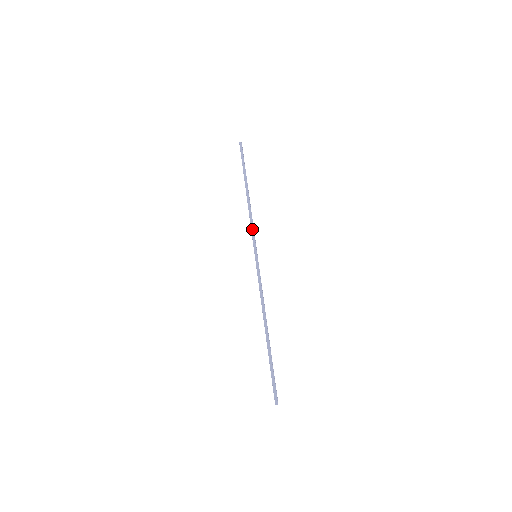
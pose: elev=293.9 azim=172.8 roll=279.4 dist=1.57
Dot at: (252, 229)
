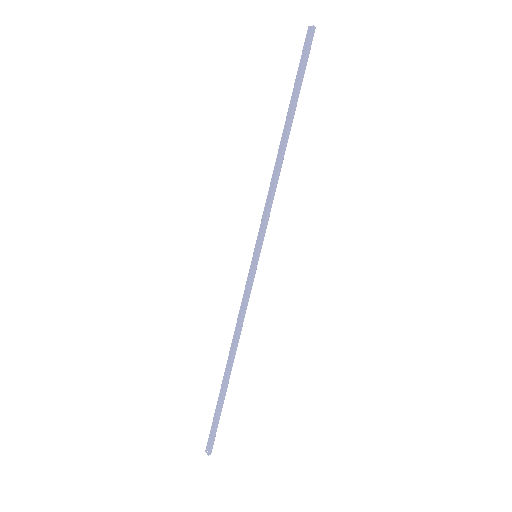
Dot at: (269, 212)
